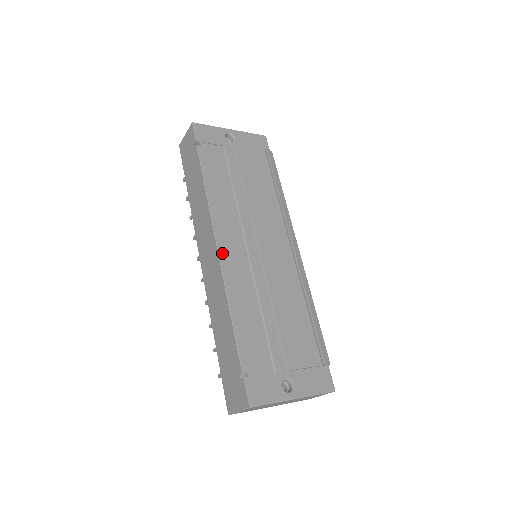
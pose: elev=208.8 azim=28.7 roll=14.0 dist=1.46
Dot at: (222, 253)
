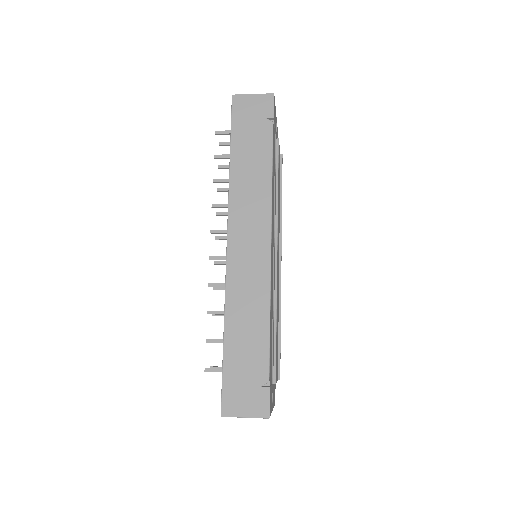
Dot at: occluded
